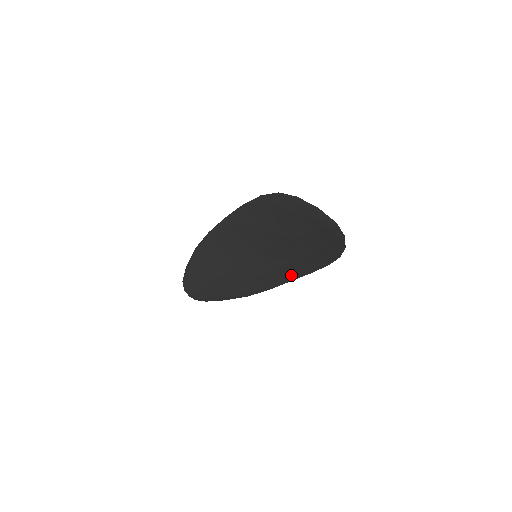
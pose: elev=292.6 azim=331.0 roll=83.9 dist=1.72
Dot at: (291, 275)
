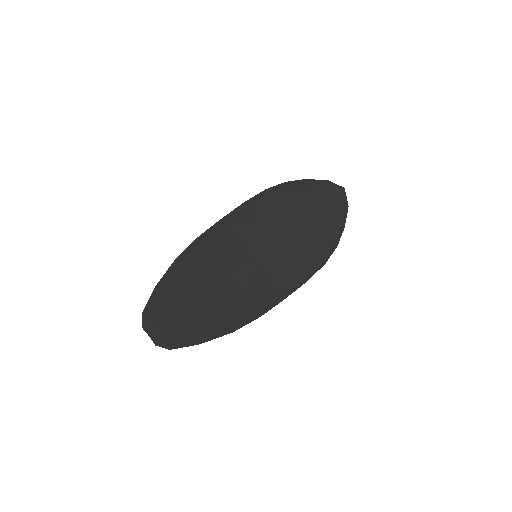
Dot at: (287, 286)
